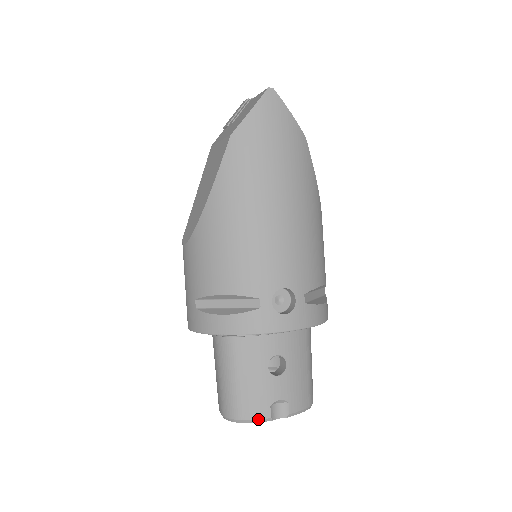
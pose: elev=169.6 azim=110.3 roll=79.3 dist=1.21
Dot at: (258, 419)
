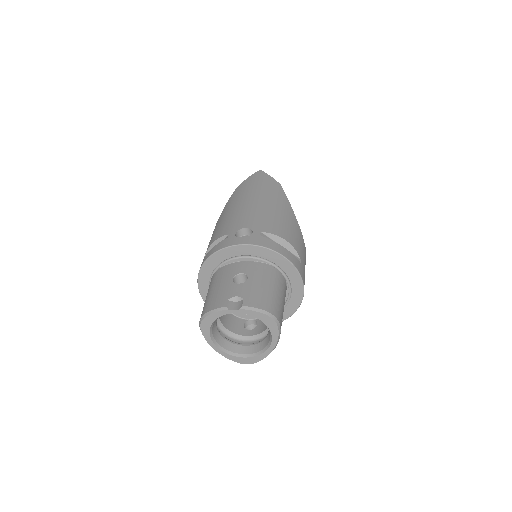
Dot at: (217, 308)
